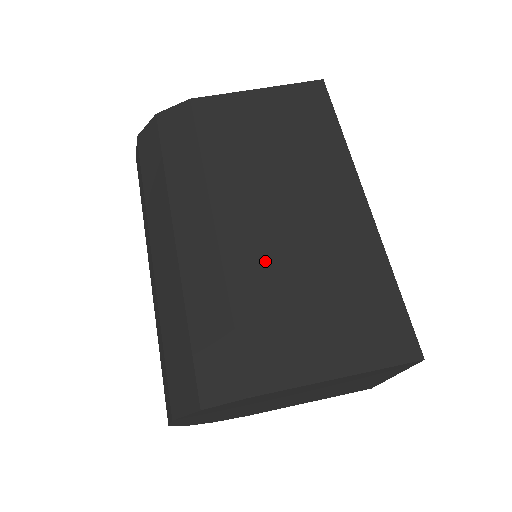
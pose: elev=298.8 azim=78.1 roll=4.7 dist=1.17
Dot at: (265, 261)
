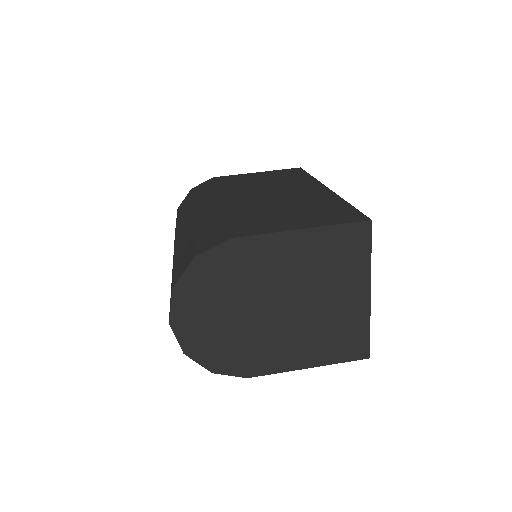
Dot at: (253, 205)
